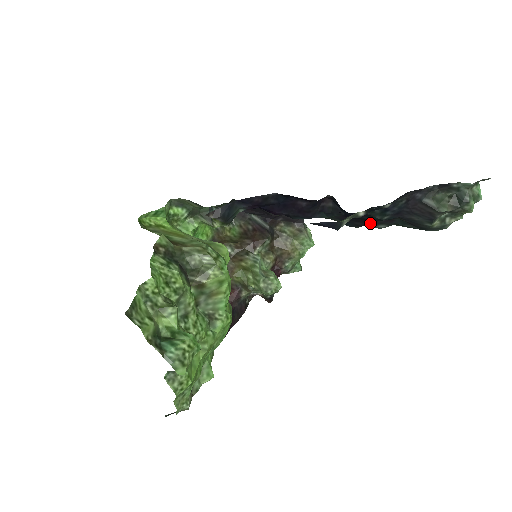
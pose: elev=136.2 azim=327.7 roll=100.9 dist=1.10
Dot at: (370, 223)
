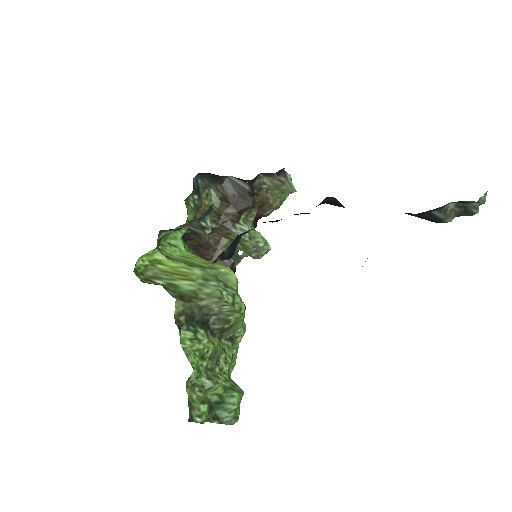
Dot at: occluded
